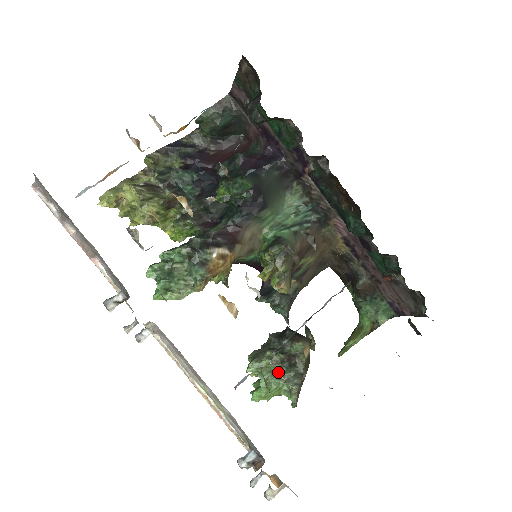
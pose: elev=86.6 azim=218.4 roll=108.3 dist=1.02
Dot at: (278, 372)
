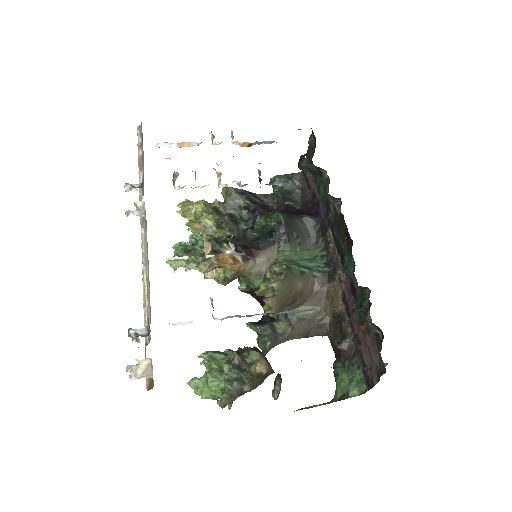
Dot at: (224, 367)
